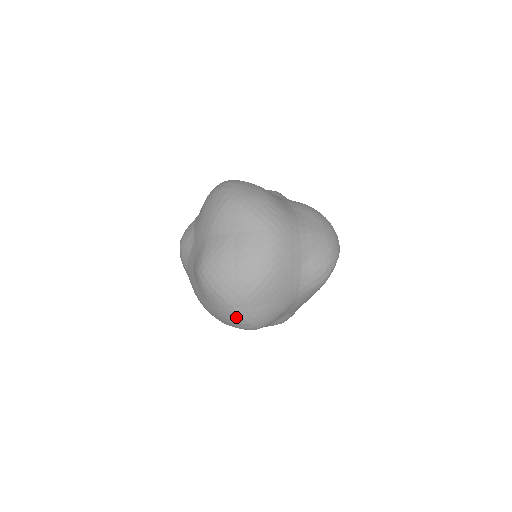
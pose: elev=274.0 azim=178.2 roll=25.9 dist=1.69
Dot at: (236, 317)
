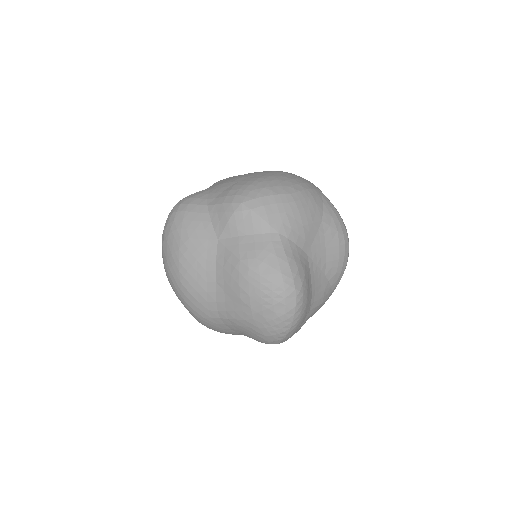
Dot at: occluded
